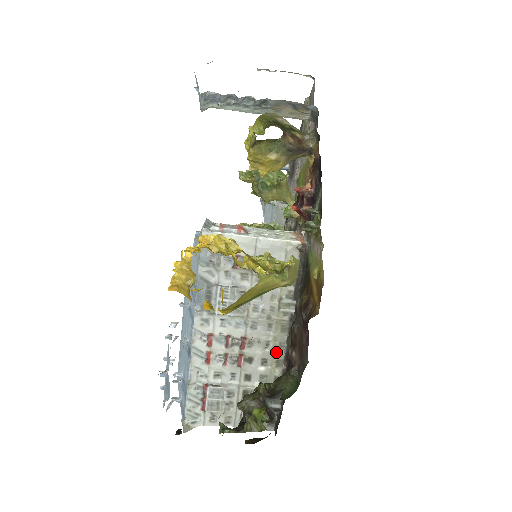
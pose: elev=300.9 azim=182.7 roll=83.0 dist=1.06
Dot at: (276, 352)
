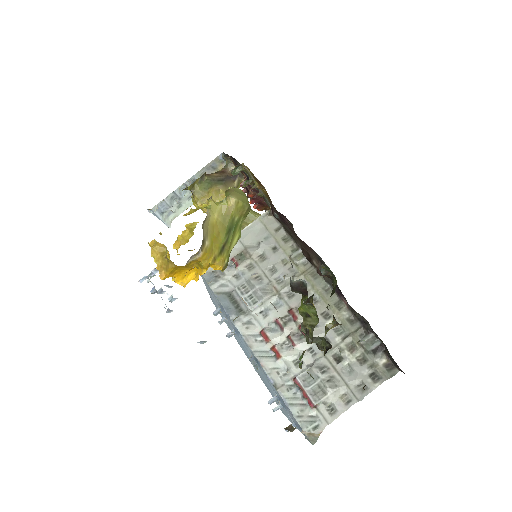
Dot at: (327, 298)
